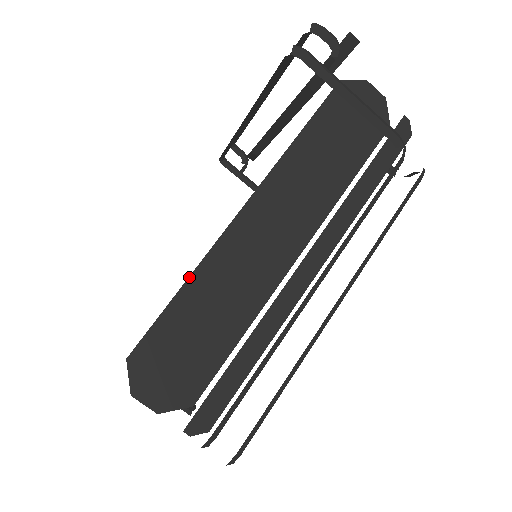
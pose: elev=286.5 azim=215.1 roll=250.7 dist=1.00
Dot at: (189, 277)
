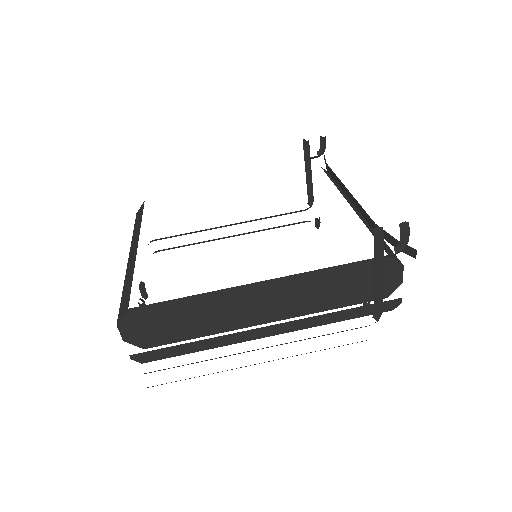
Dot at: (196, 295)
